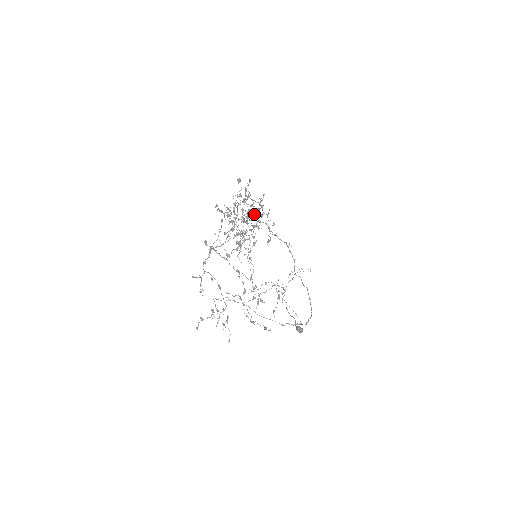
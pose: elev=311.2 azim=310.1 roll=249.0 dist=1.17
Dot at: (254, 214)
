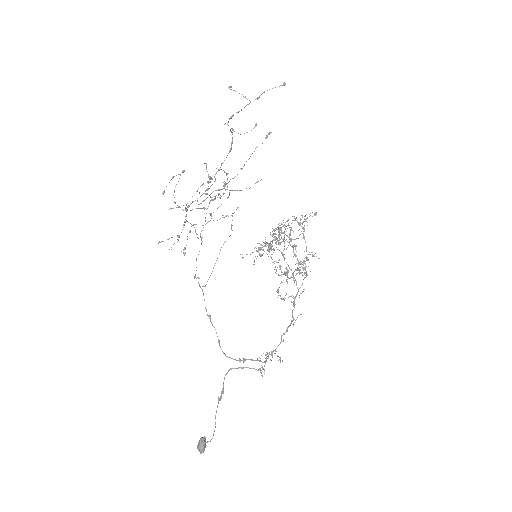
Dot at: (295, 254)
